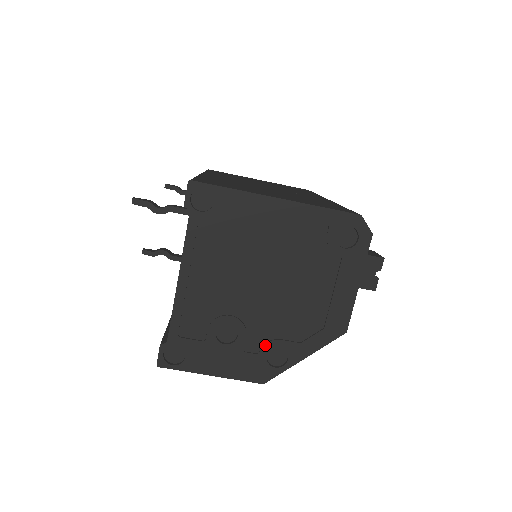
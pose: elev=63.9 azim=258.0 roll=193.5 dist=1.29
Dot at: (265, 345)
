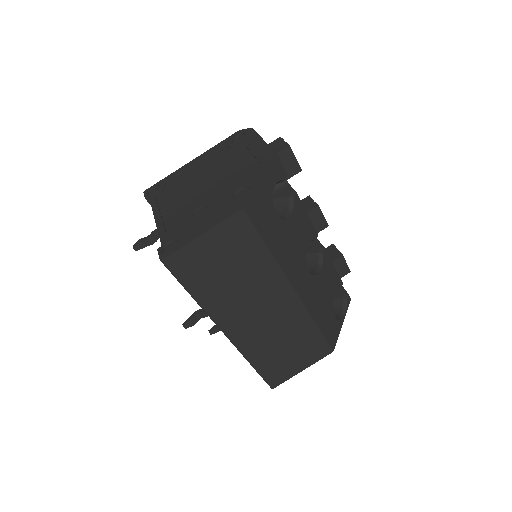
Dot at: (228, 196)
